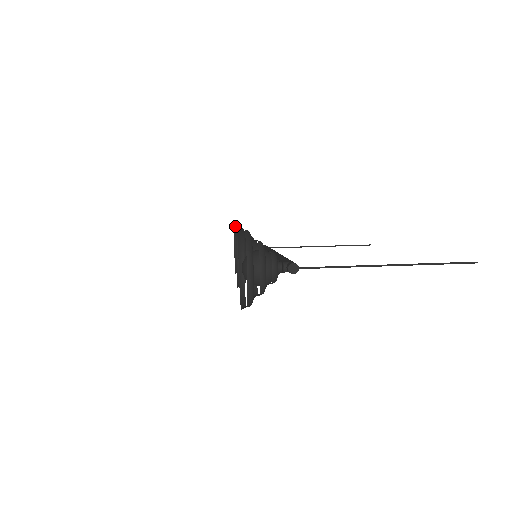
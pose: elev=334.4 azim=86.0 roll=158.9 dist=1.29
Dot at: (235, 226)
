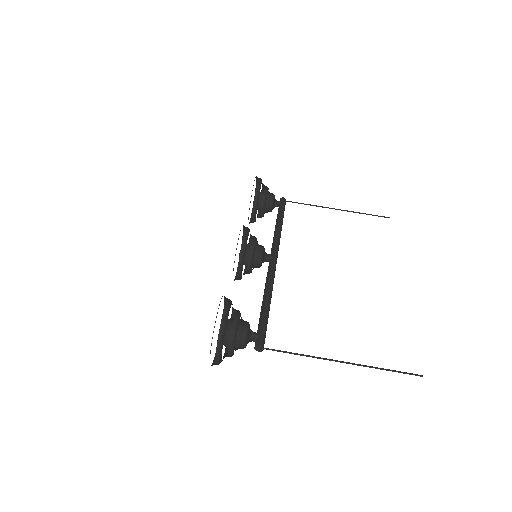
Dot at: occluded
